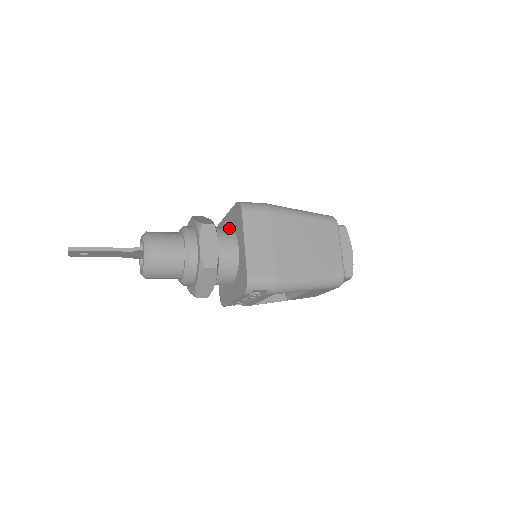
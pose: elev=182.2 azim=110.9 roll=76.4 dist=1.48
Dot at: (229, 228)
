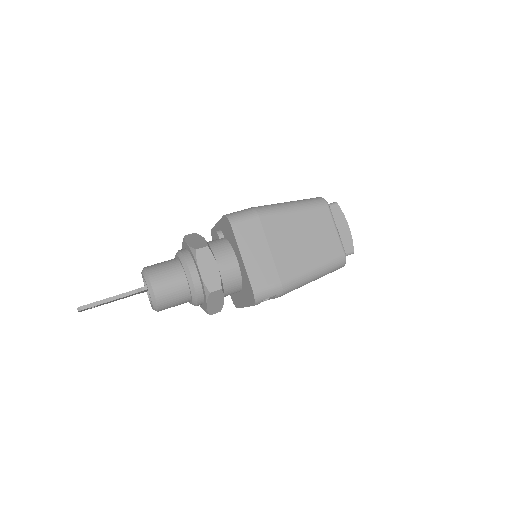
Dot at: (223, 240)
